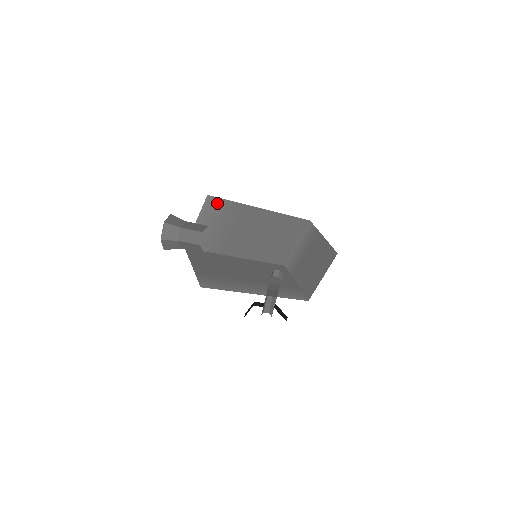
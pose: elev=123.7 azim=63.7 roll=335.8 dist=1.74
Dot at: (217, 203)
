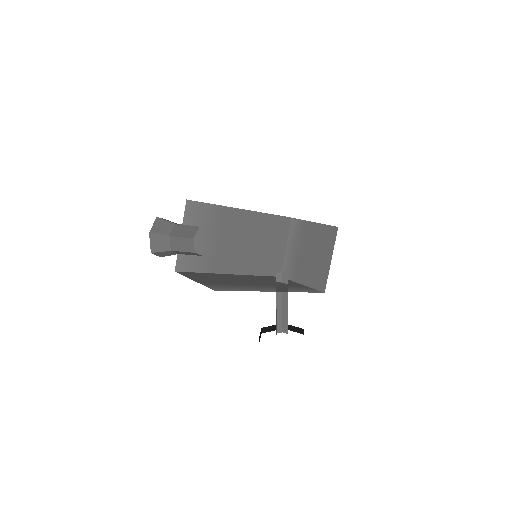
Dot at: (198, 209)
